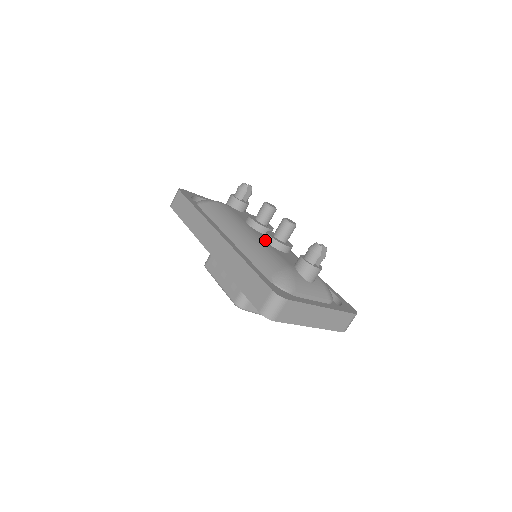
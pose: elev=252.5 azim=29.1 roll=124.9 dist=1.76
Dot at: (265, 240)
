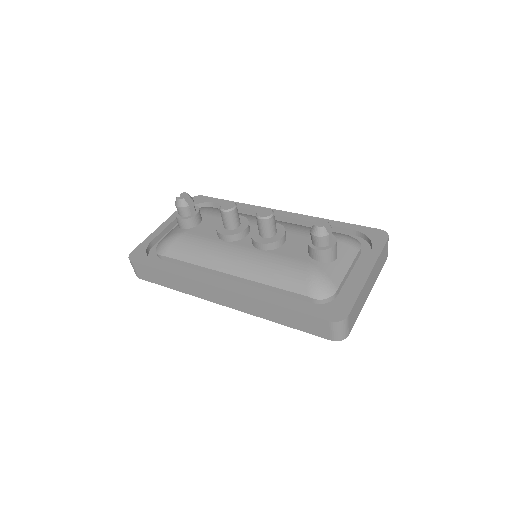
Dot at: (259, 249)
